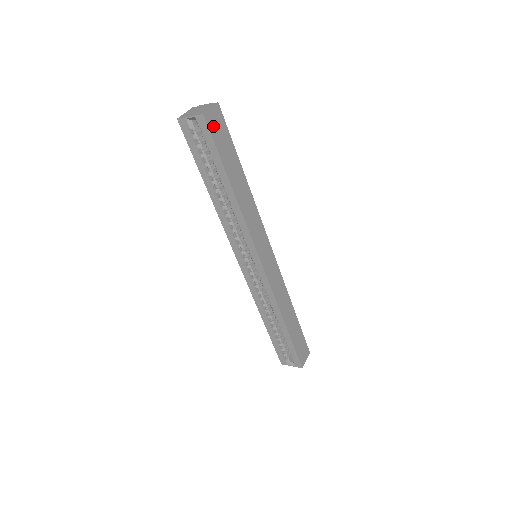
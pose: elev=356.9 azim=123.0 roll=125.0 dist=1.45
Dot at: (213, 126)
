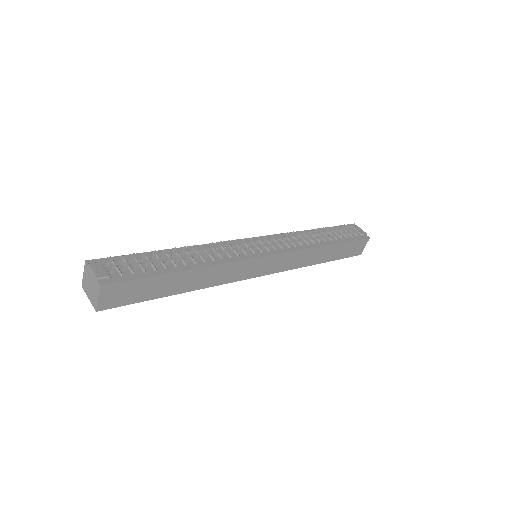
Dot at: (115, 301)
